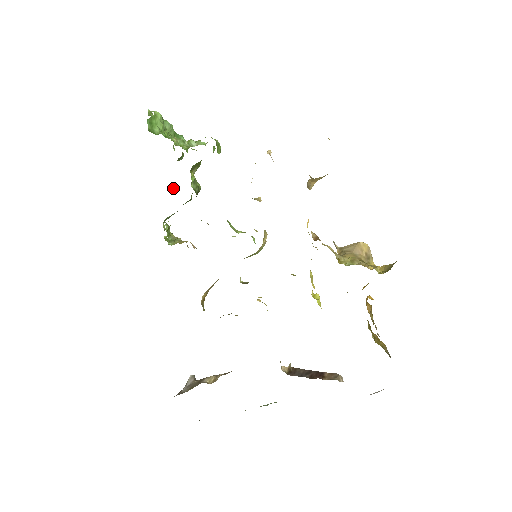
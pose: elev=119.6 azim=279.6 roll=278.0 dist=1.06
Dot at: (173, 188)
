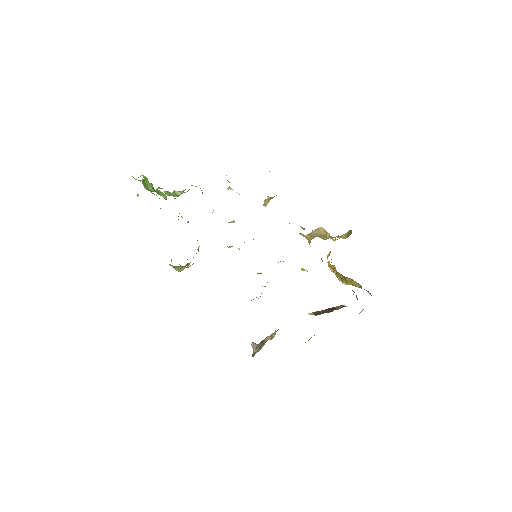
Dot at: occluded
